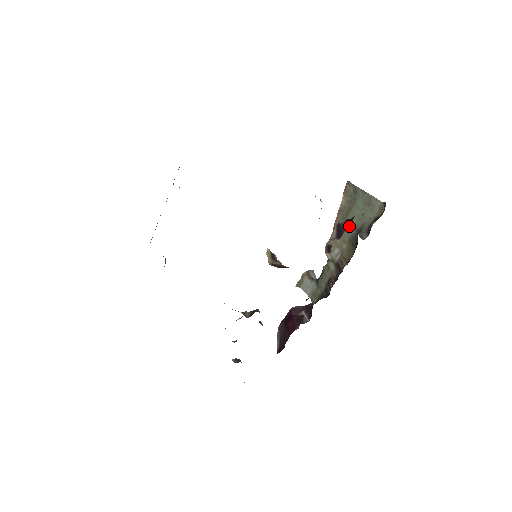
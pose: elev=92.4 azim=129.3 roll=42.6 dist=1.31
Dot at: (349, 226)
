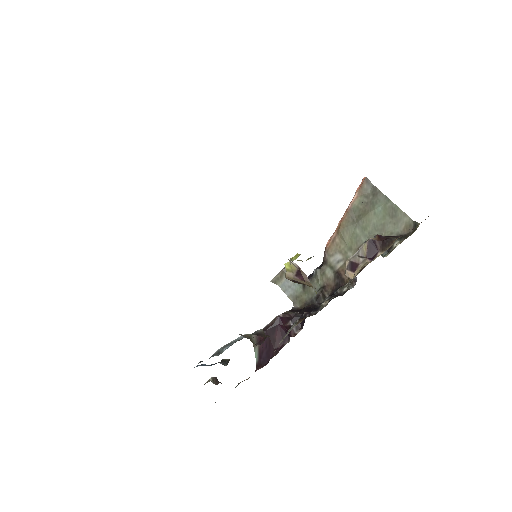
Dot at: (386, 248)
